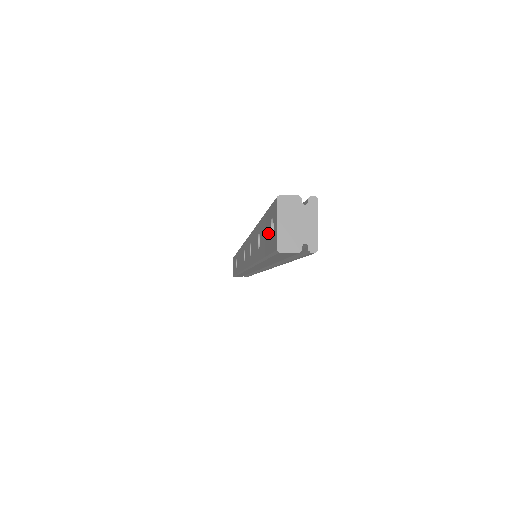
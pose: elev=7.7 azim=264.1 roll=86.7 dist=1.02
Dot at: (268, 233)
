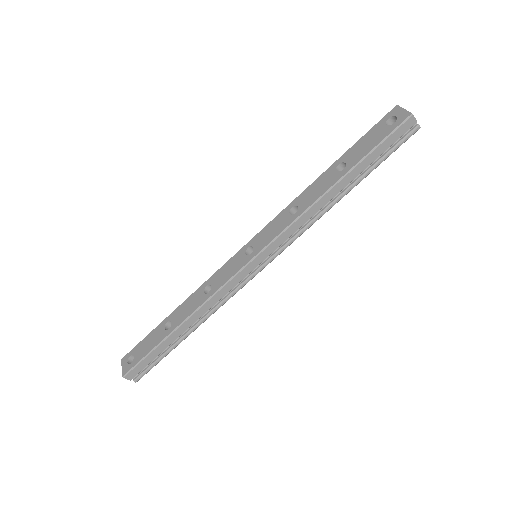
Dot at: (380, 132)
